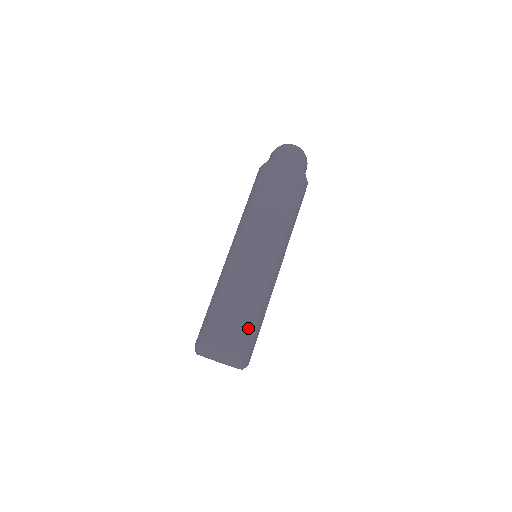
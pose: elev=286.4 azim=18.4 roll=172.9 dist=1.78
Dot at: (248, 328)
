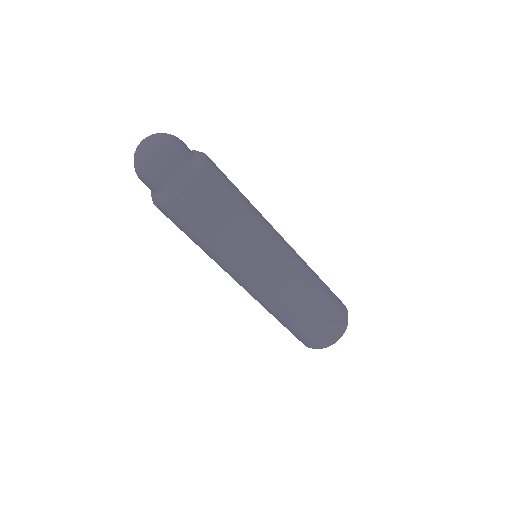
Dot at: (330, 291)
